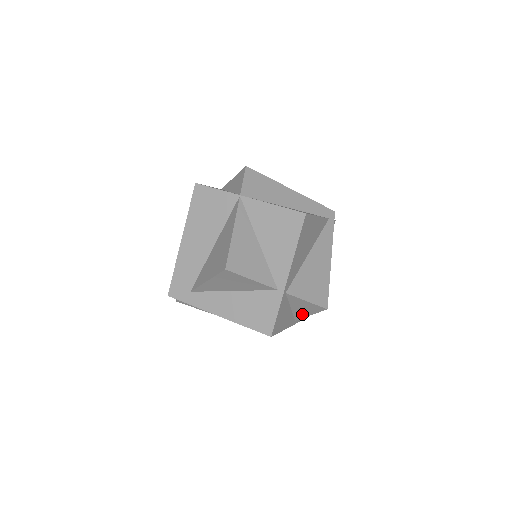
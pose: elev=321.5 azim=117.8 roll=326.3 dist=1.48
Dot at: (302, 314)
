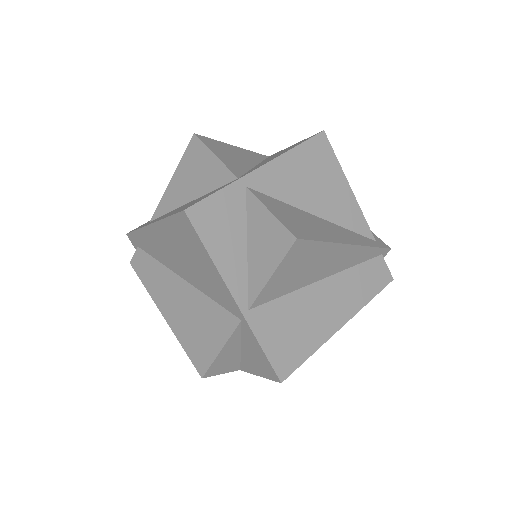
Dot at: (260, 274)
